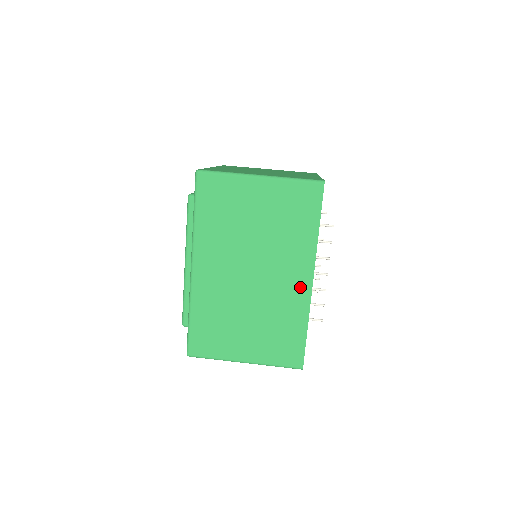
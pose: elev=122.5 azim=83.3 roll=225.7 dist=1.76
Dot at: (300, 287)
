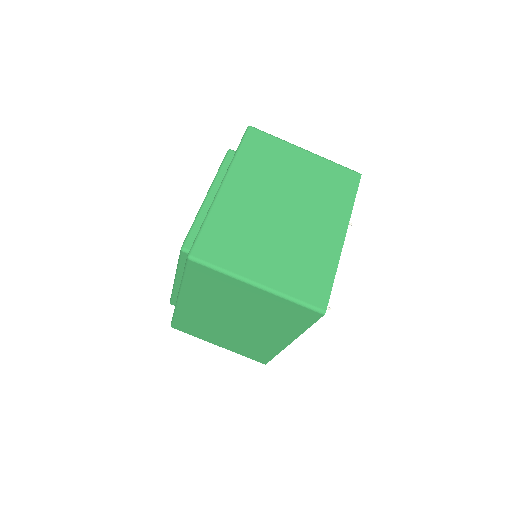
Dot at: (276, 342)
